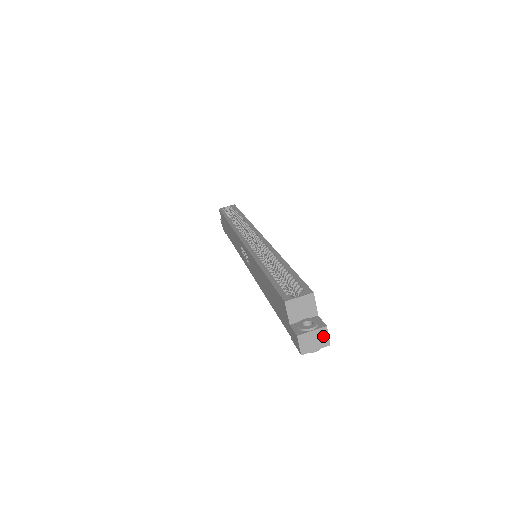
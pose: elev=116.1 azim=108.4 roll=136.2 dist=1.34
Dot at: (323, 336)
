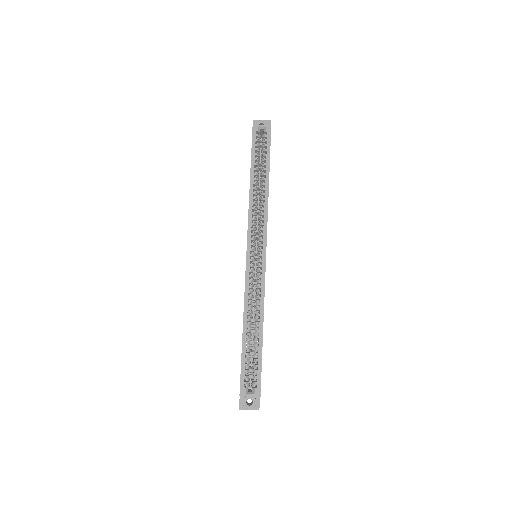
Dot at: (256, 409)
